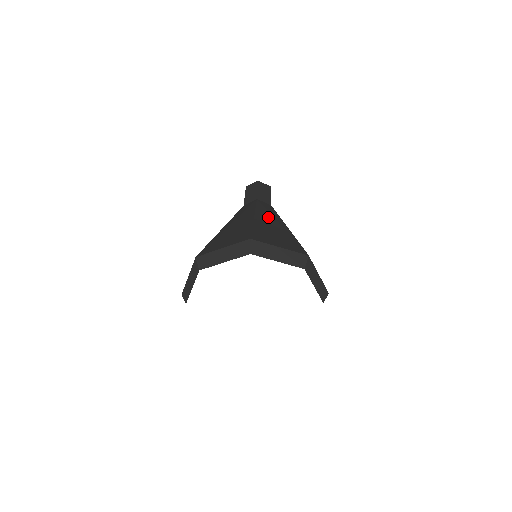
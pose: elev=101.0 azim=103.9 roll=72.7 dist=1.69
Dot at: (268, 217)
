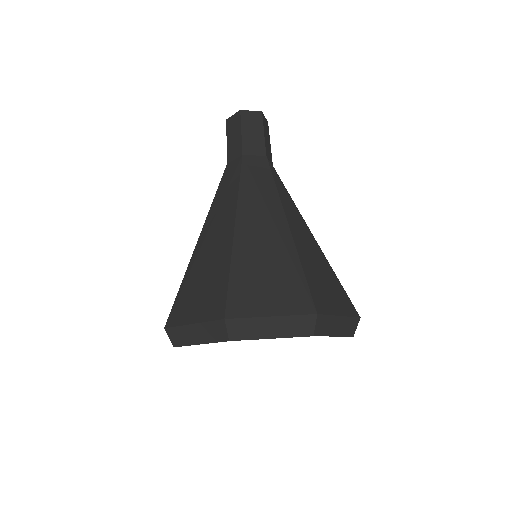
Dot at: (257, 213)
